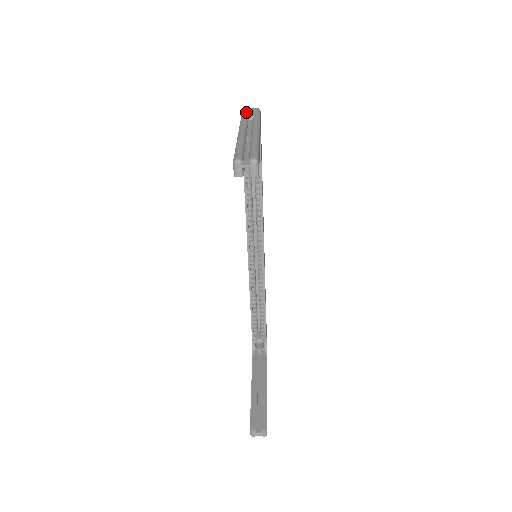
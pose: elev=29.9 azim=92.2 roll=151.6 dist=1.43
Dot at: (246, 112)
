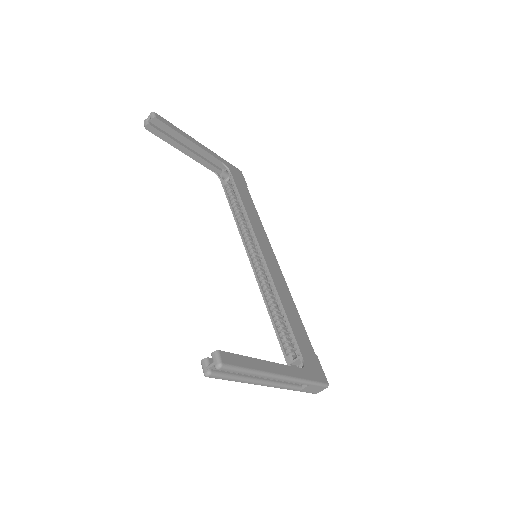
Dot at: occluded
